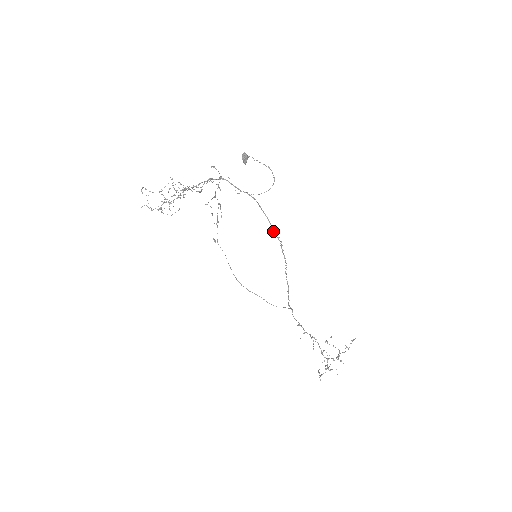
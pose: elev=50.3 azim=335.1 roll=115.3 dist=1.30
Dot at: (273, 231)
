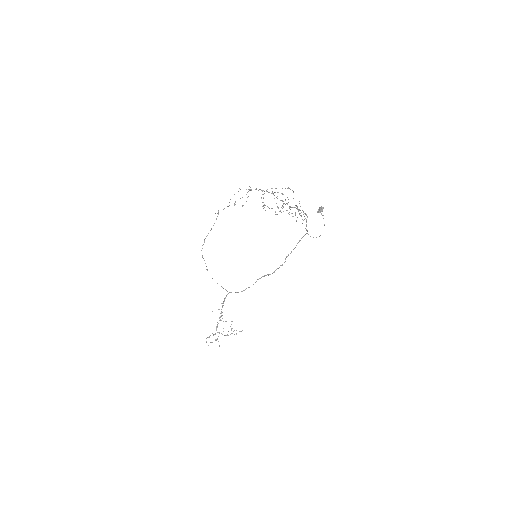
Dot at: occluded
